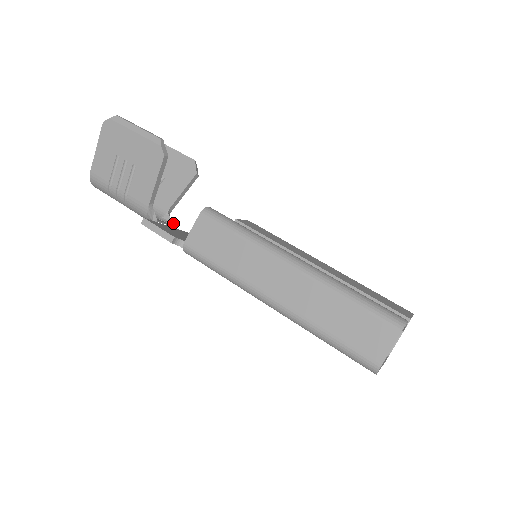
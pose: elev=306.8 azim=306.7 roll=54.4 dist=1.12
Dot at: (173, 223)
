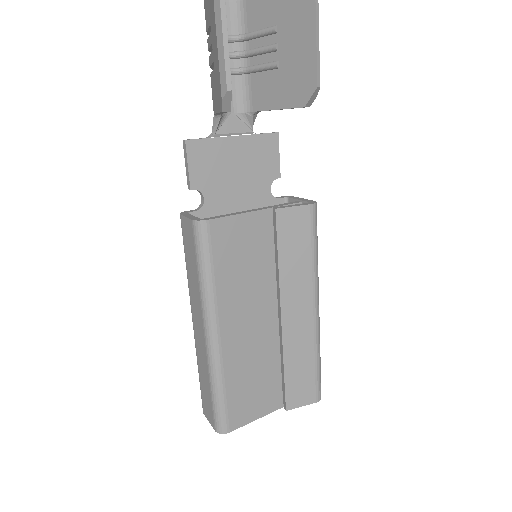
Dot at: occluded
